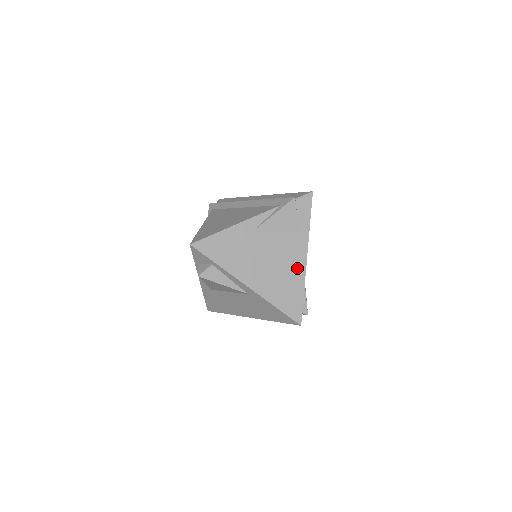
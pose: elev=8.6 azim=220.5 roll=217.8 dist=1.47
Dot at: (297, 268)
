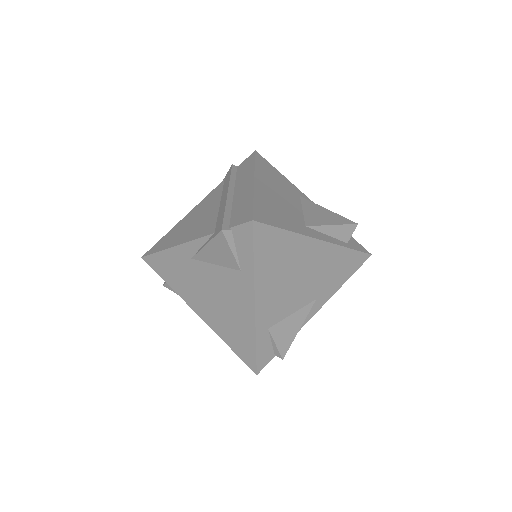
Dot at: (245, 314)
